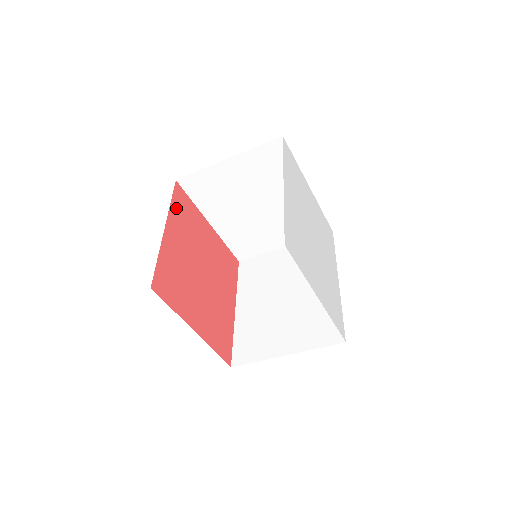
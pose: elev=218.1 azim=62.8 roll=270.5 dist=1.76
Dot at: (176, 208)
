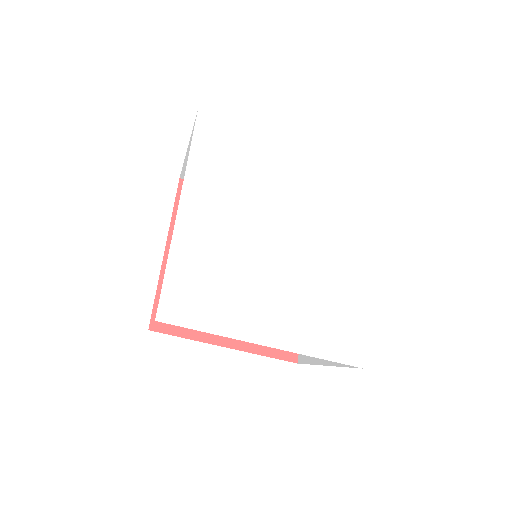
Dot at: occluded
